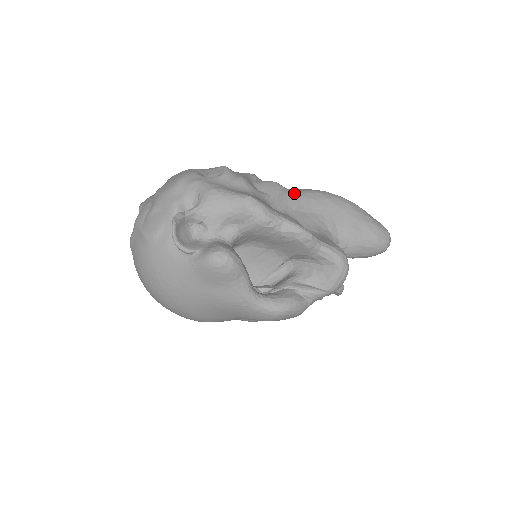
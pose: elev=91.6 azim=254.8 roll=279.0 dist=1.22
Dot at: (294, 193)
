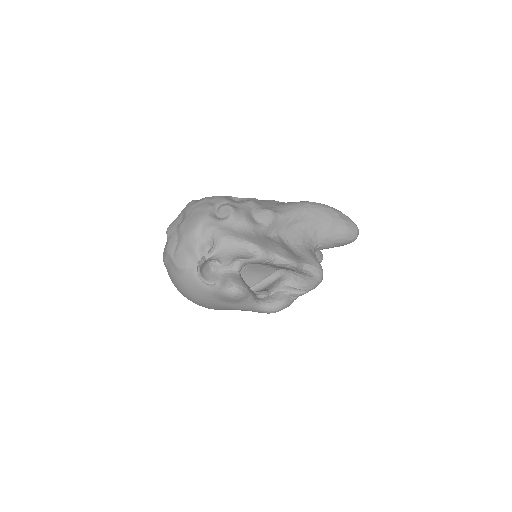
Dot at: (284, 216)
